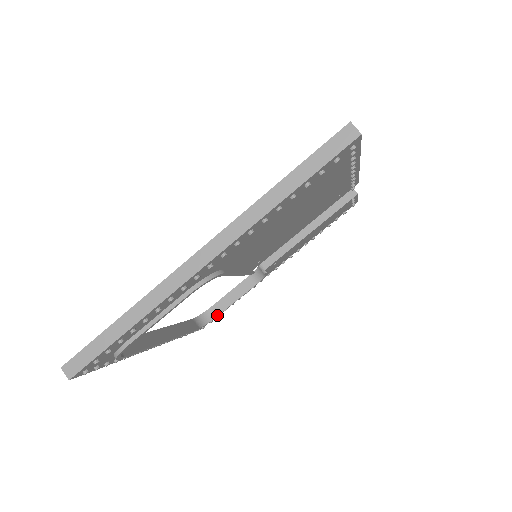
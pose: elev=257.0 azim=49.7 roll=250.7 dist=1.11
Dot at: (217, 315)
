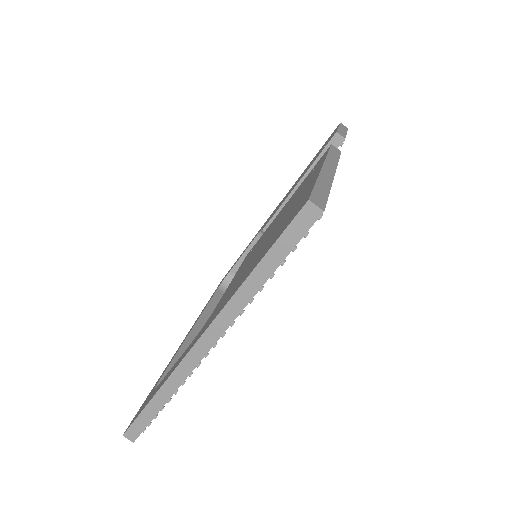
Dot at: occluded
